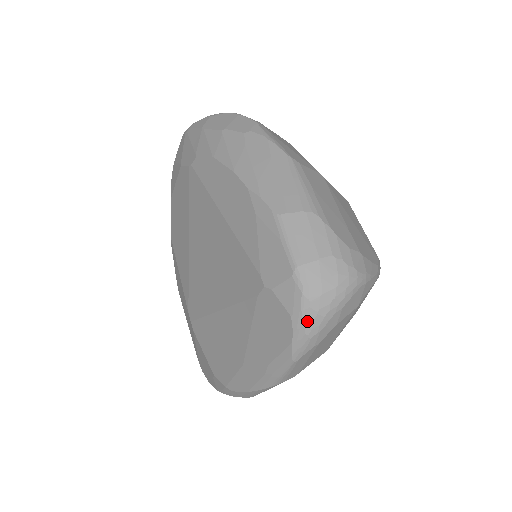
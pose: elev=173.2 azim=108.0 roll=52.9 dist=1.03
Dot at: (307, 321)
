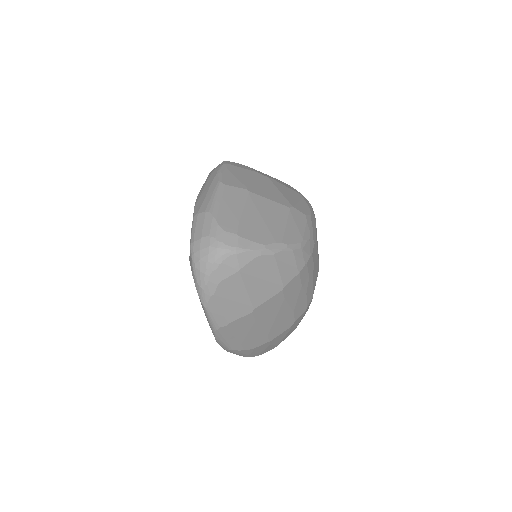
Dot at: (197, 277)
